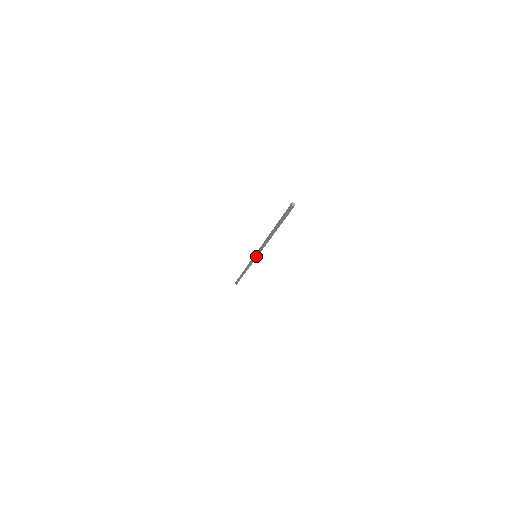
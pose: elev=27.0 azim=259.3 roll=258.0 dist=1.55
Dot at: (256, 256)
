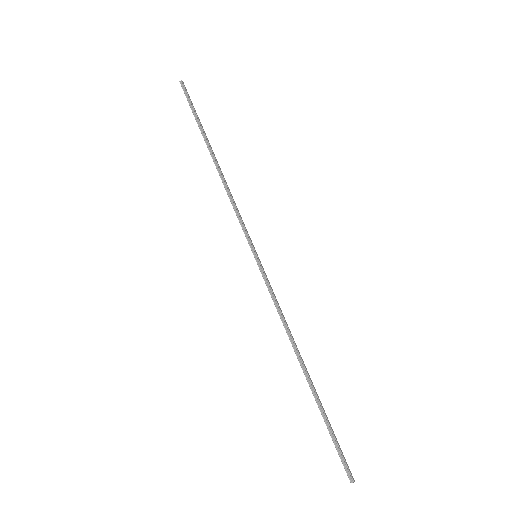
Dot at: (254, 253)
